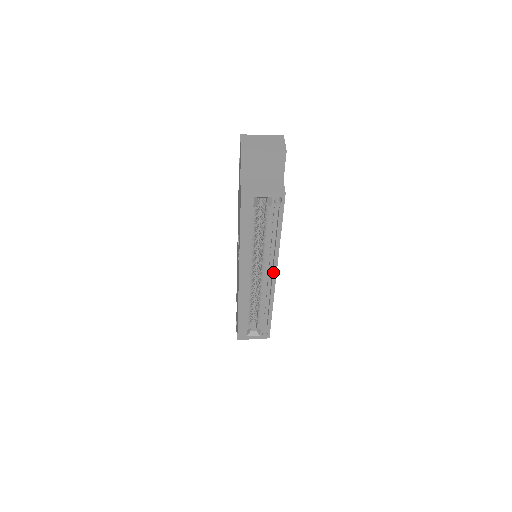
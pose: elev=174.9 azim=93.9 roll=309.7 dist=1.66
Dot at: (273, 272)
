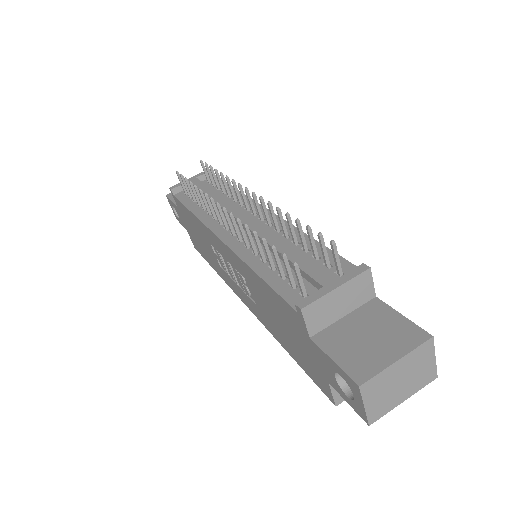
Dot at: occluded
